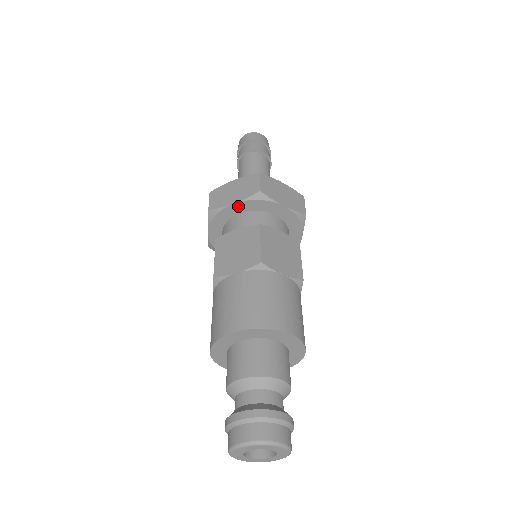
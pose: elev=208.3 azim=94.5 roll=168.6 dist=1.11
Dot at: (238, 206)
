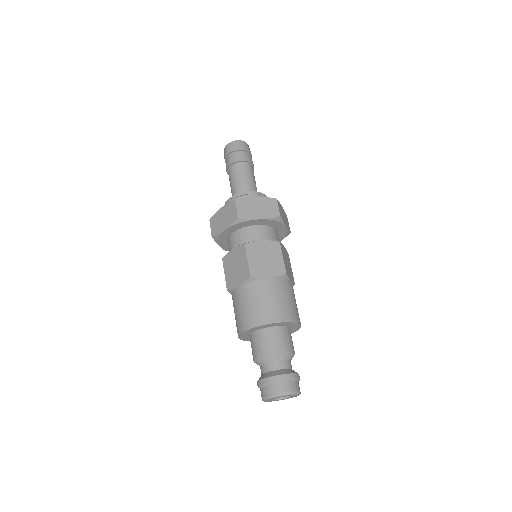
Dot at: (229, 230)
